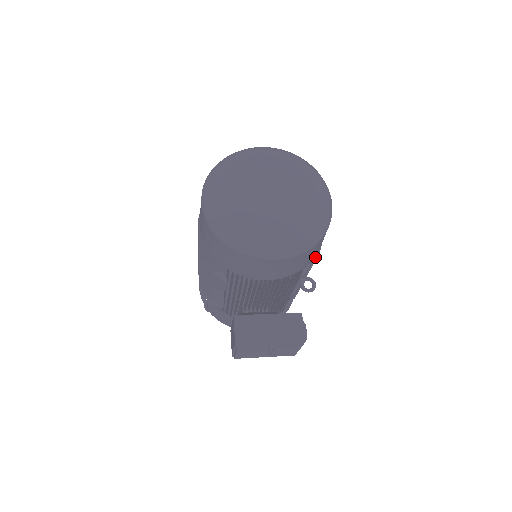
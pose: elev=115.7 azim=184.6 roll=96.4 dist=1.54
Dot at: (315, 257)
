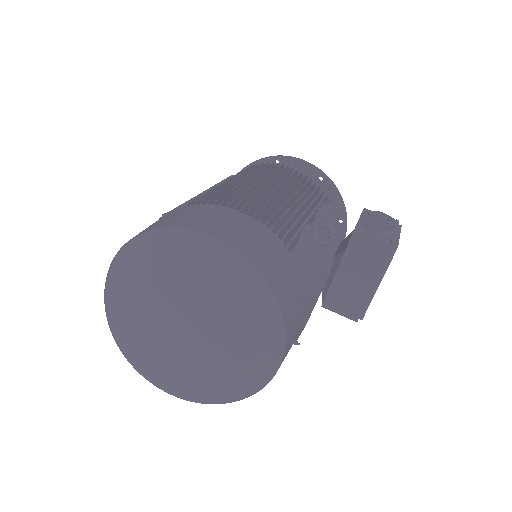
Dot at: (290, 245)
